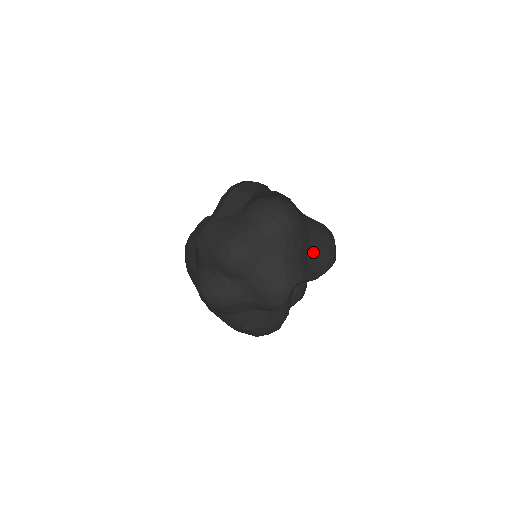
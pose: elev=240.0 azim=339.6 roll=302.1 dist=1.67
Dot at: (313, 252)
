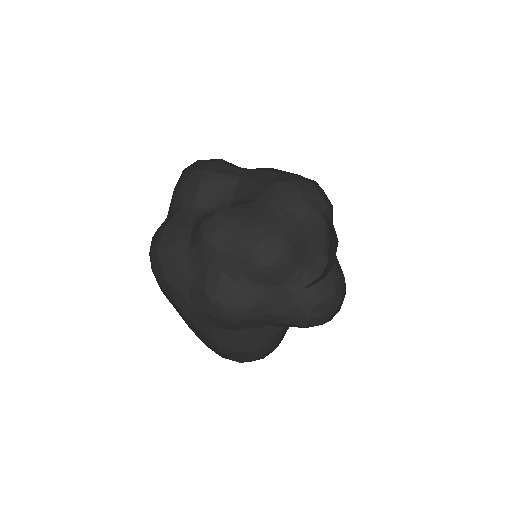
Dot at: (330, 247)
